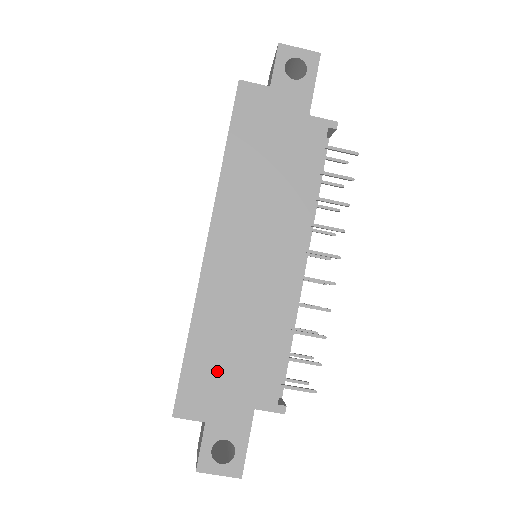
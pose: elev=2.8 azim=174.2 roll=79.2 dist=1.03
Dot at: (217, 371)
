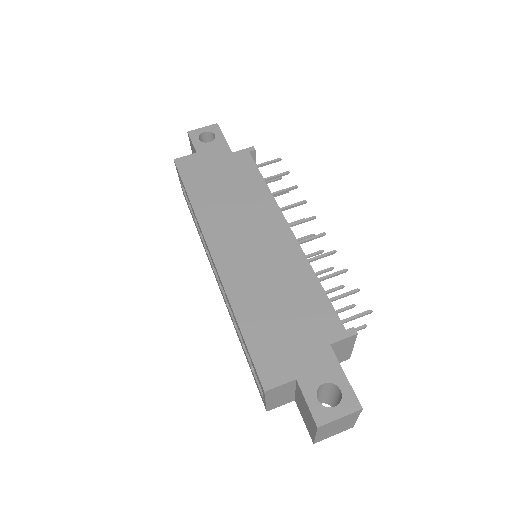
Dot at: (278, 333)
